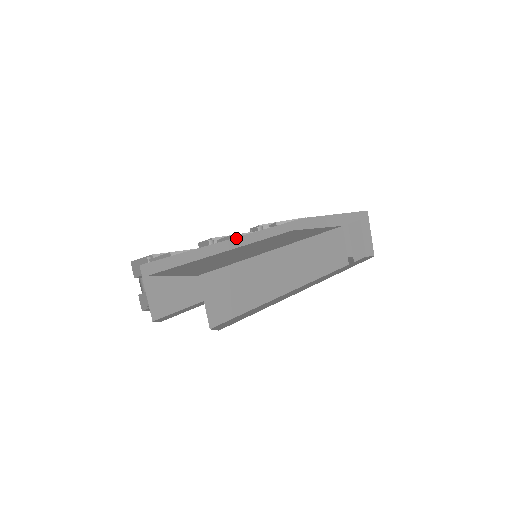
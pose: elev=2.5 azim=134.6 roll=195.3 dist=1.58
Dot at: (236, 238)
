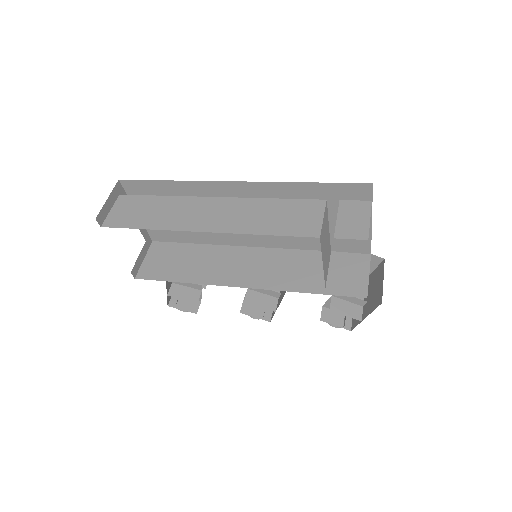
Dot at: (254, 248)
